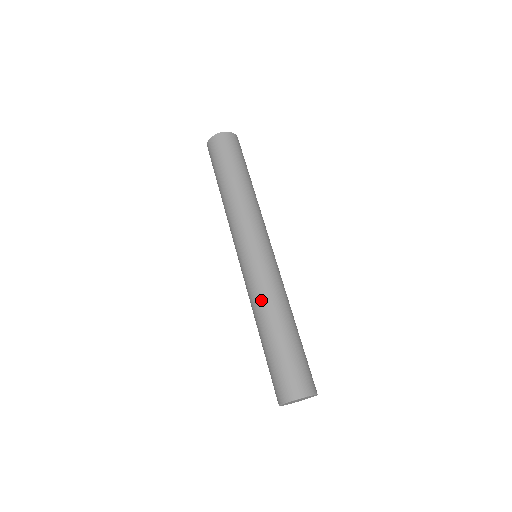
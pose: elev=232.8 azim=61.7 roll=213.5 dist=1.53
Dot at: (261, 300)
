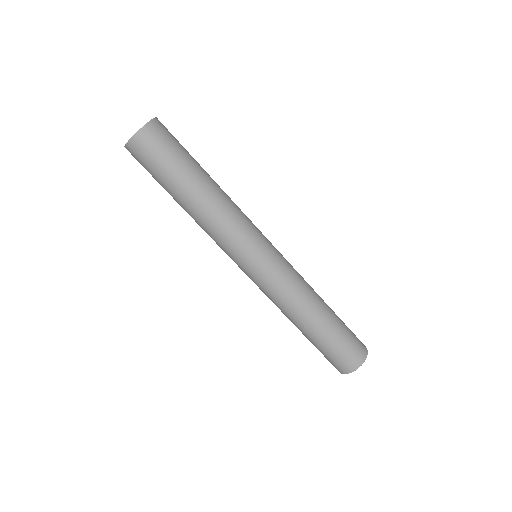
Dot at: (283, 309)
